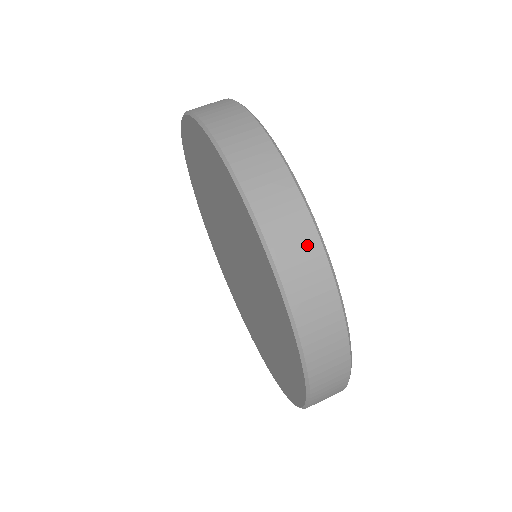
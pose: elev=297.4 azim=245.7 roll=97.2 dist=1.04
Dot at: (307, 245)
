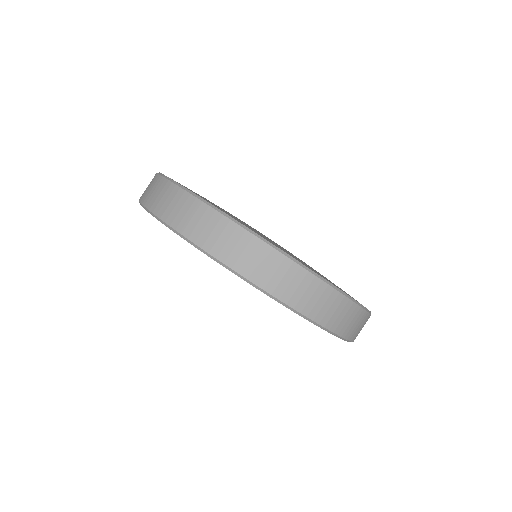
Dot at: (355, 315)
